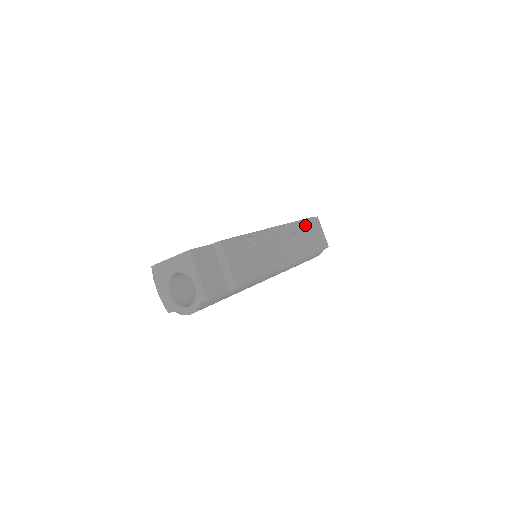
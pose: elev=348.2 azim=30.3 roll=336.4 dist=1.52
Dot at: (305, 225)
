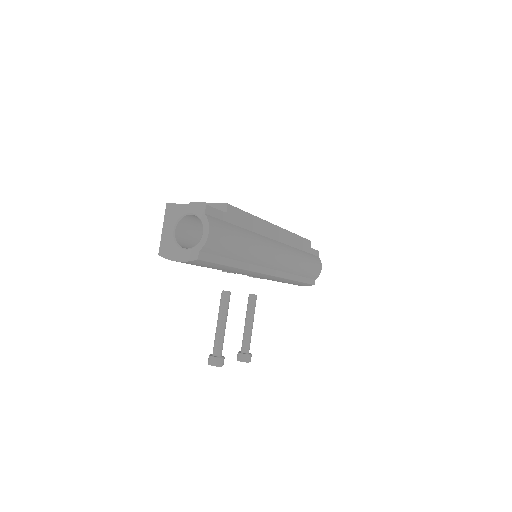
Dot at: occluded
